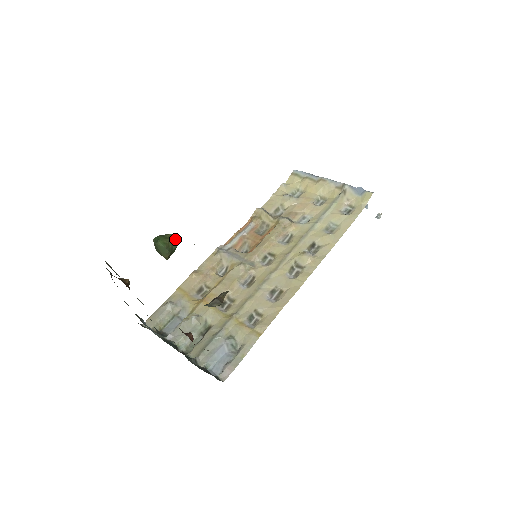
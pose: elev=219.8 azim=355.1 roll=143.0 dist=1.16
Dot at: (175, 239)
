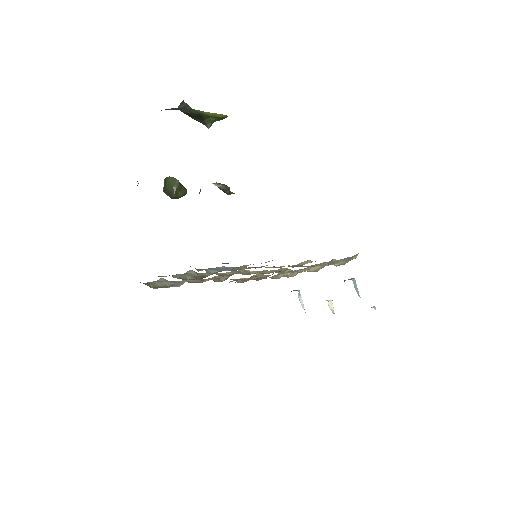
Dot at: (184, 187)
